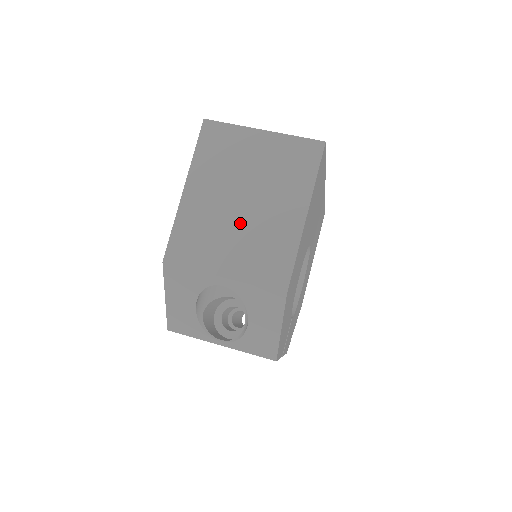
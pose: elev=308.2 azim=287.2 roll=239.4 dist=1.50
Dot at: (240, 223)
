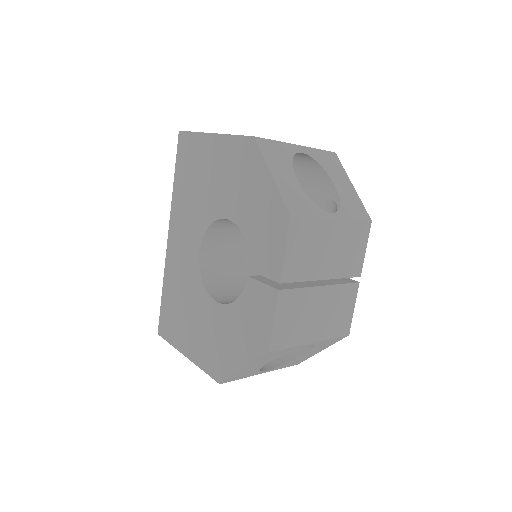
Dot at: occluded
